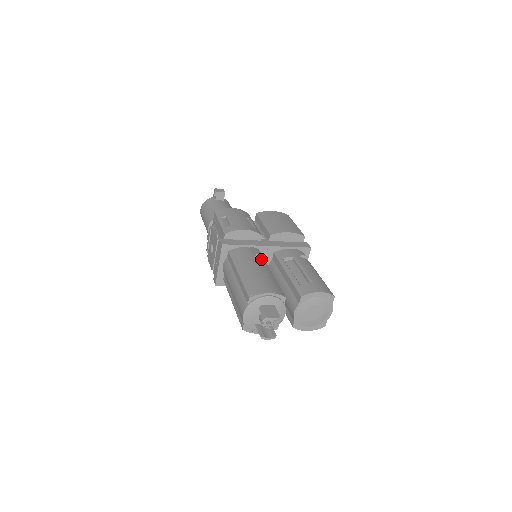
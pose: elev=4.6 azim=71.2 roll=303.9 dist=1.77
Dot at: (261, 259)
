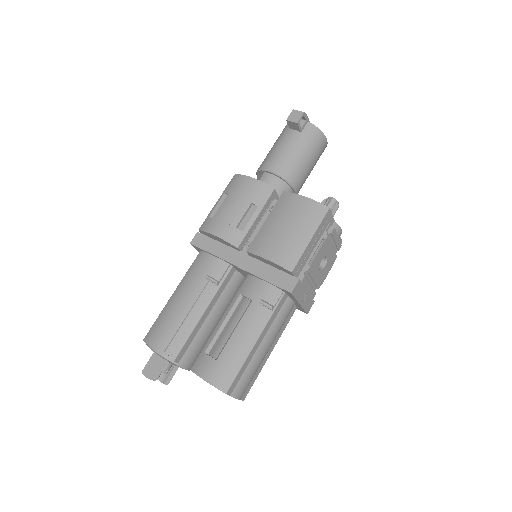
Dot at: (214, 284)
